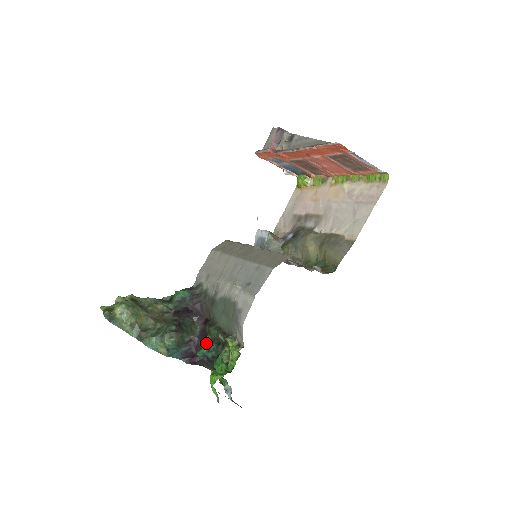
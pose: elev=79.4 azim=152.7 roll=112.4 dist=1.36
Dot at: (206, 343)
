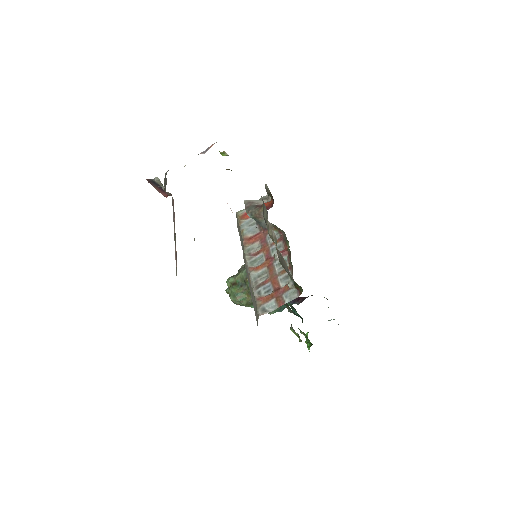
Dot at: (291, 308)
